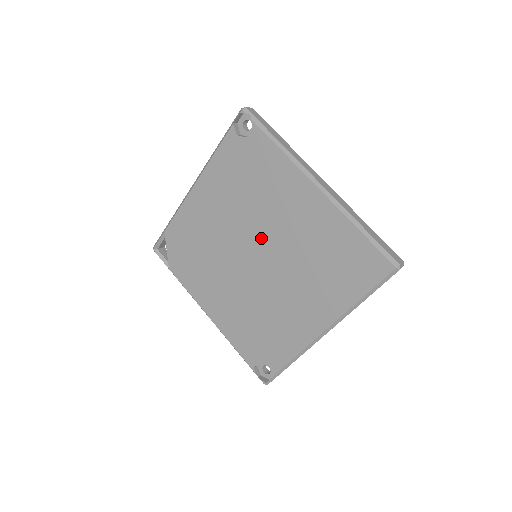
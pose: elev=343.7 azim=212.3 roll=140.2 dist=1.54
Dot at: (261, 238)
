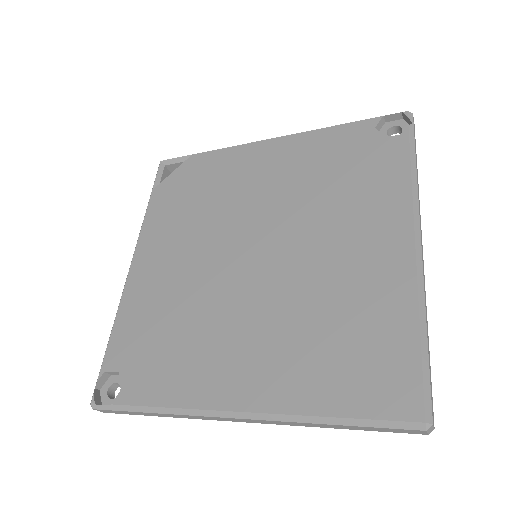
Dot at: (285, 240)
